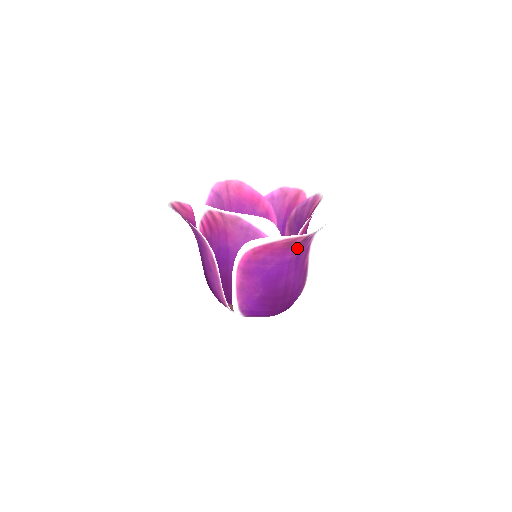
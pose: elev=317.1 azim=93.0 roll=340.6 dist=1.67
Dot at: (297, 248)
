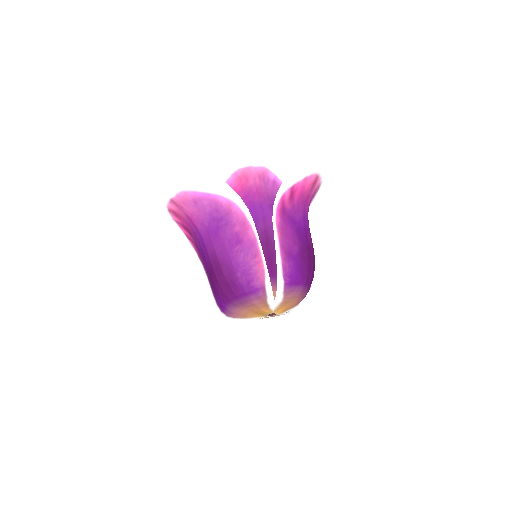
Dot at: occluded
